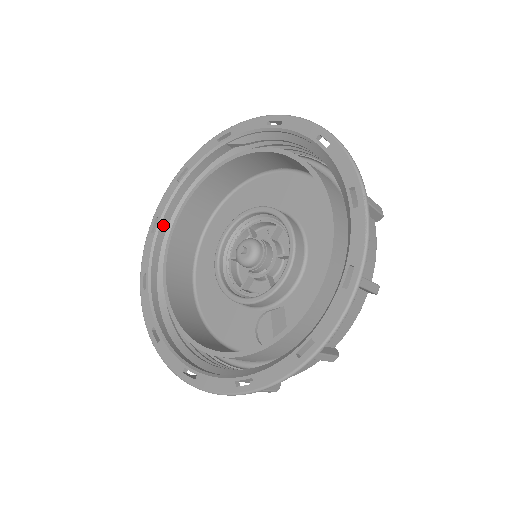
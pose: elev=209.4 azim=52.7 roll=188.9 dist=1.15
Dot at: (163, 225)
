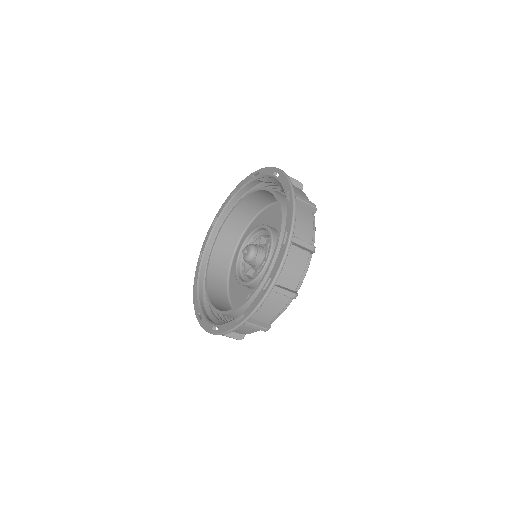
Dot at: (219, 222)
